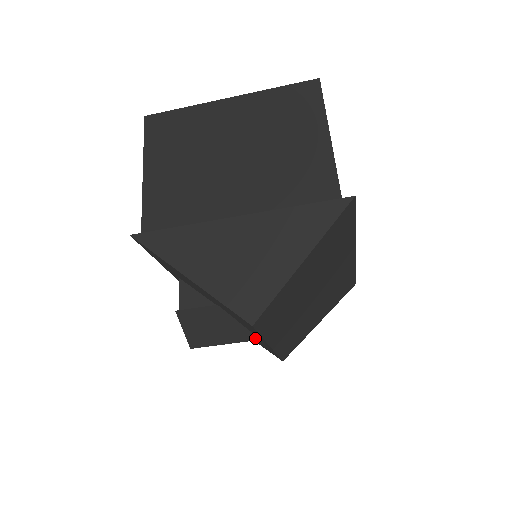
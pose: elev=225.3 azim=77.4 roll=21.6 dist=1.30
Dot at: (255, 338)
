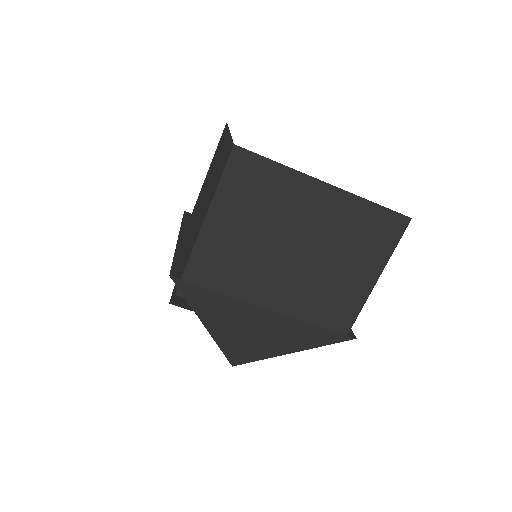
Dot at: occluded
